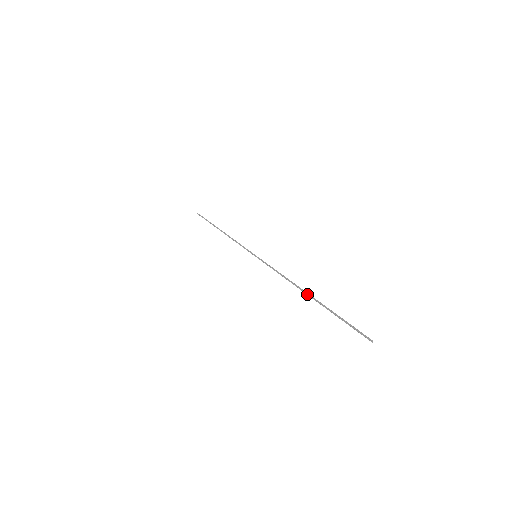
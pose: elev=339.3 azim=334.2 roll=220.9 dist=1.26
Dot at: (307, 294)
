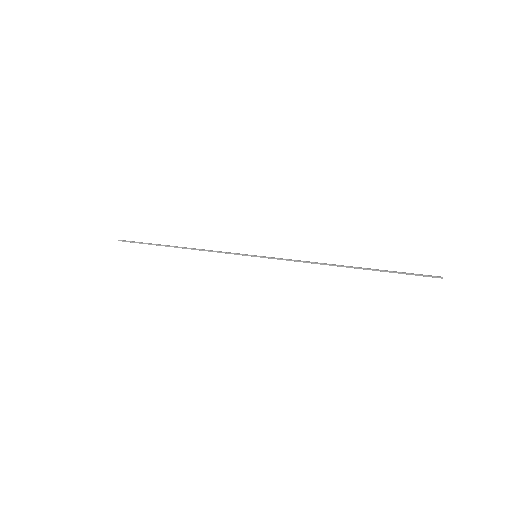
Dot at: occluded
